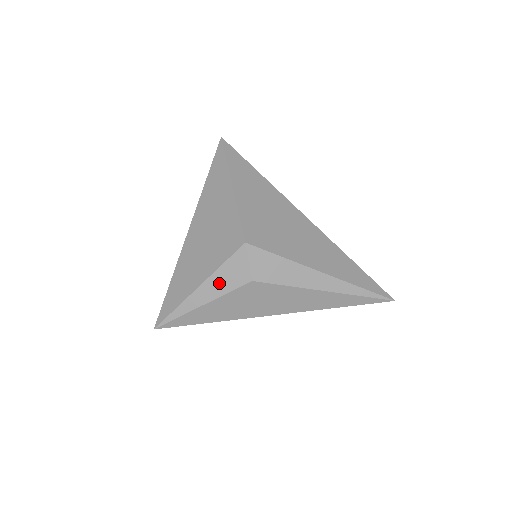
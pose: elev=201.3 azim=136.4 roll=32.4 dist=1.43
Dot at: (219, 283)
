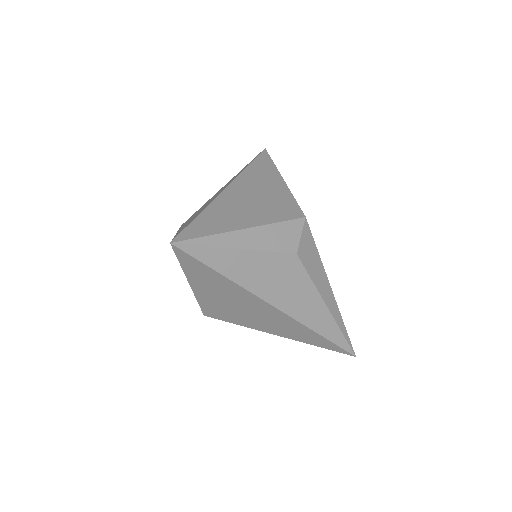
Dot at: (267, 237)
